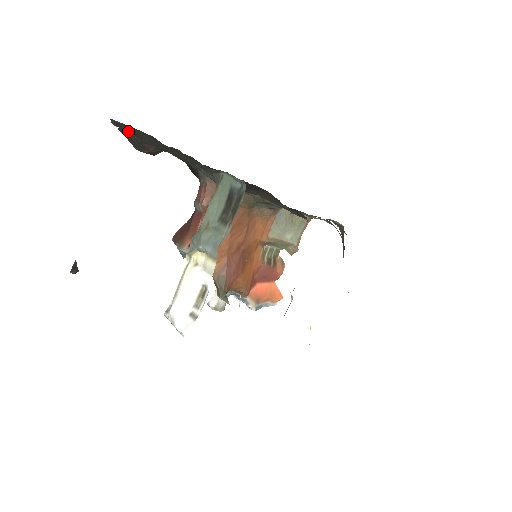
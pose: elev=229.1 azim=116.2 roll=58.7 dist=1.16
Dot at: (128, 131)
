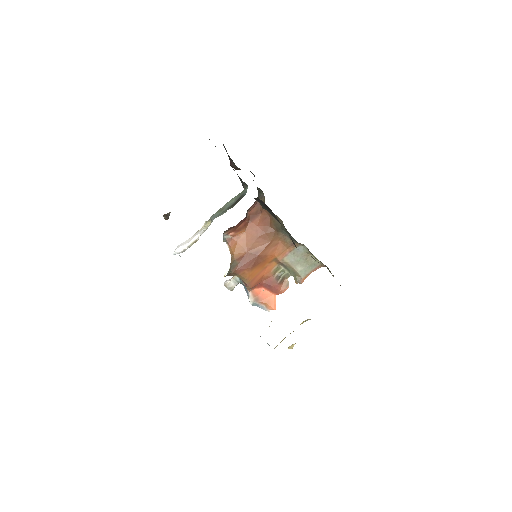
Dot at: occluded
